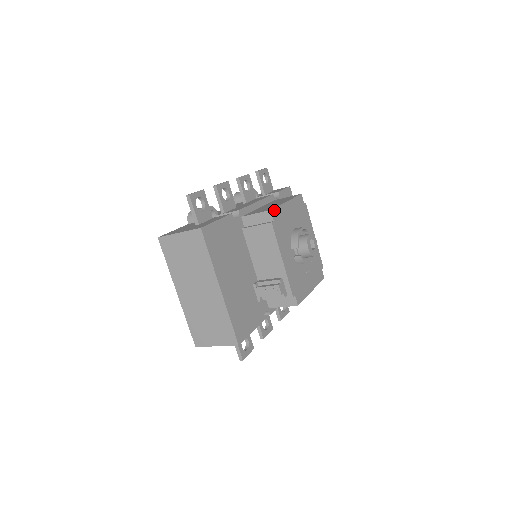
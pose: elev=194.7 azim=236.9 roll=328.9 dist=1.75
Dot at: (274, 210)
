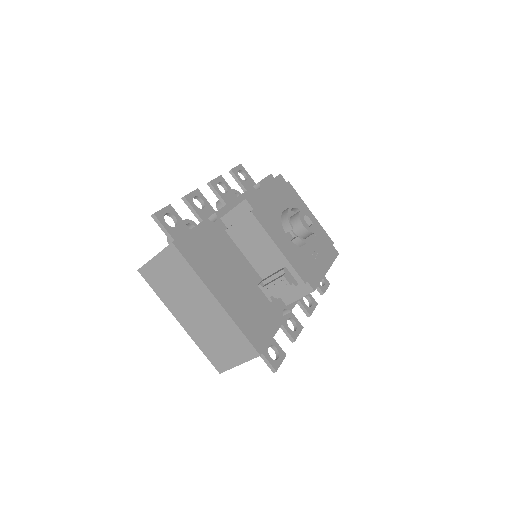
Dot at: (250, 198)
